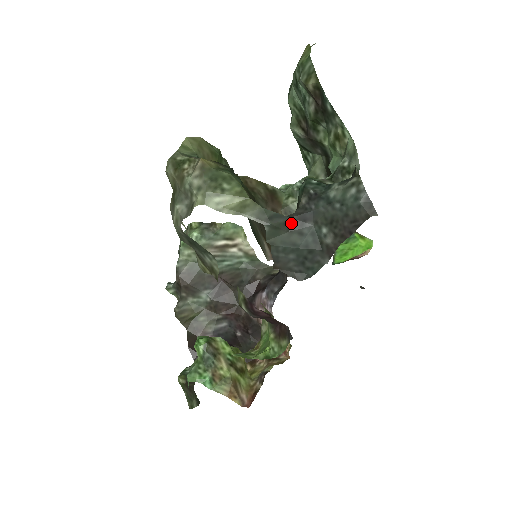
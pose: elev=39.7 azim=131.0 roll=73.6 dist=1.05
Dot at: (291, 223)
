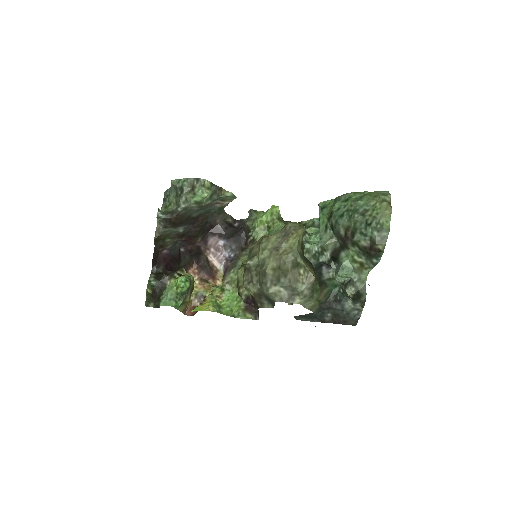
Dot at: (321, 309)
